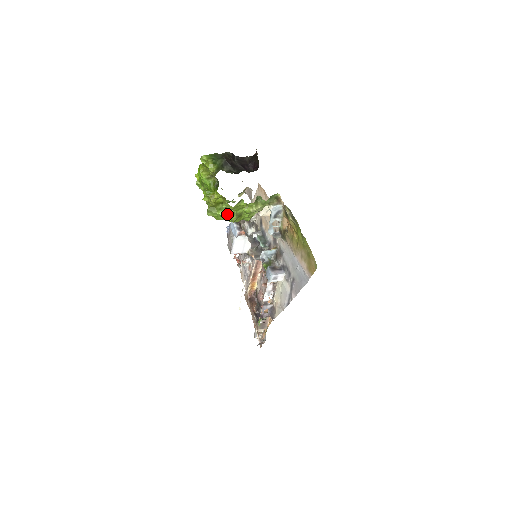
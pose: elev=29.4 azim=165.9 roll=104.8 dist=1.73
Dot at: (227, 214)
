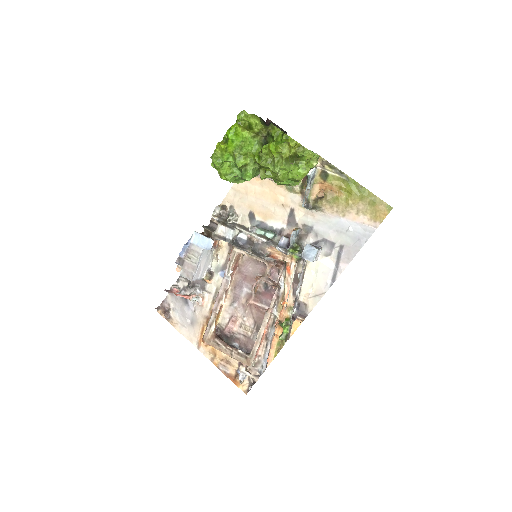
Dot at: (298, 168)
